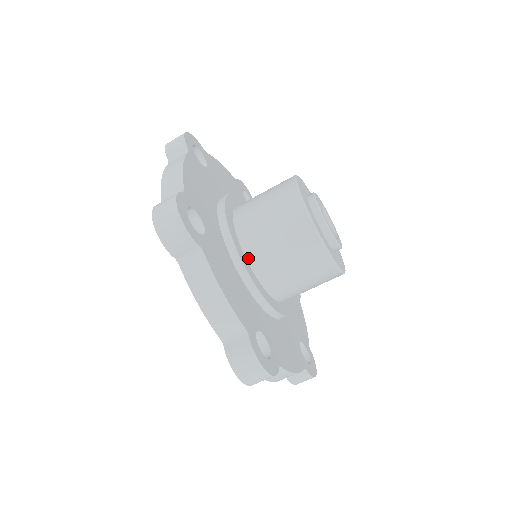
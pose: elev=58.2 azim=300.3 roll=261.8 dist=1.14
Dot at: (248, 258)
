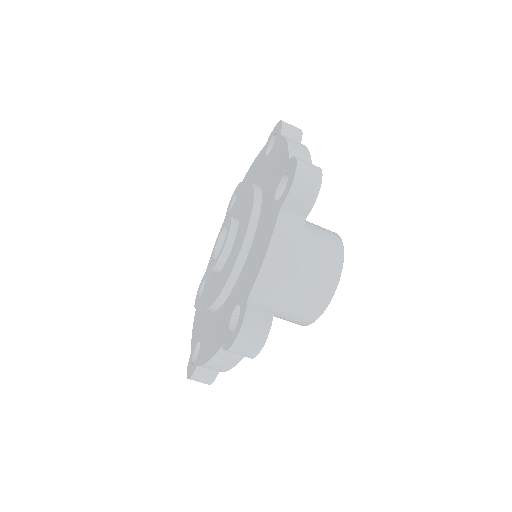
Dot at: occluded
